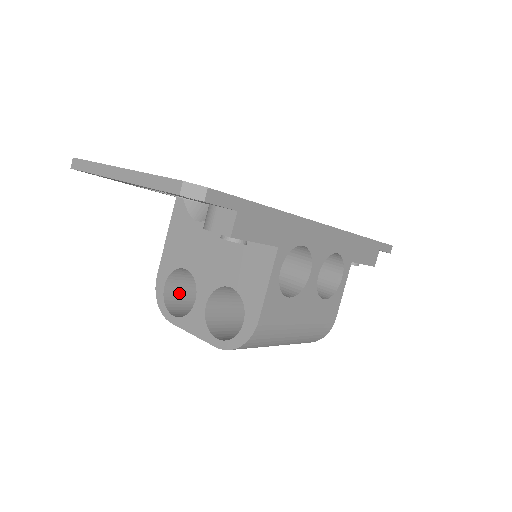
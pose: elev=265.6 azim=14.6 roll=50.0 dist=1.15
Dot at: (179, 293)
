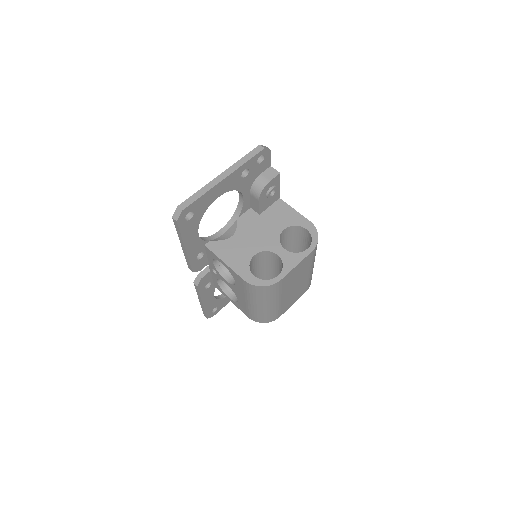
Dot at: occluded
